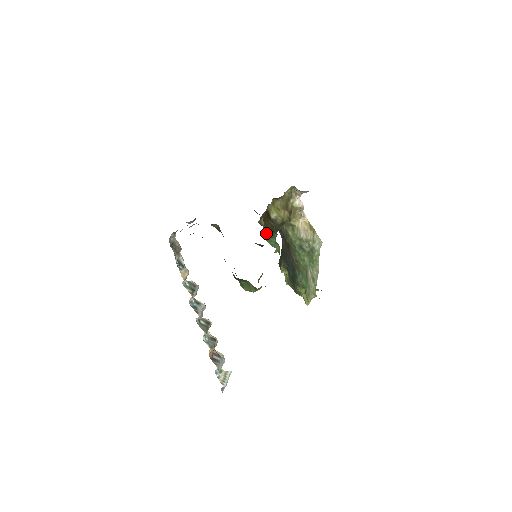
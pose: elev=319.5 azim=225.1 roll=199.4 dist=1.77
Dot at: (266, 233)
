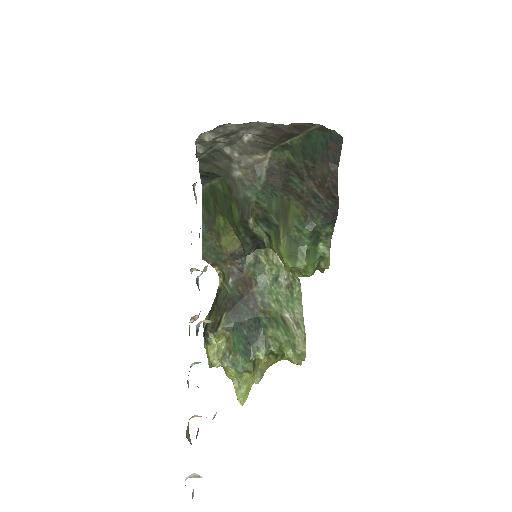
Dot at: occluded
